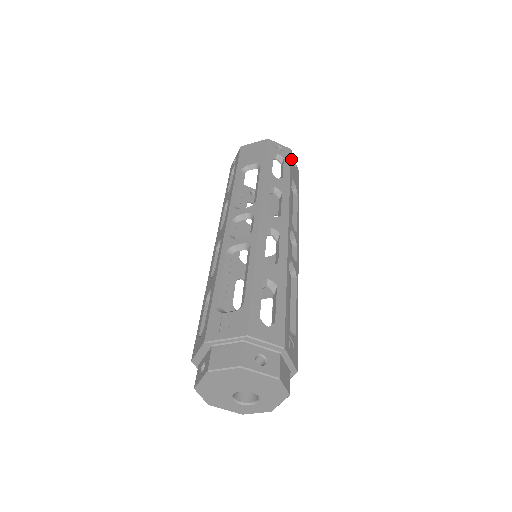
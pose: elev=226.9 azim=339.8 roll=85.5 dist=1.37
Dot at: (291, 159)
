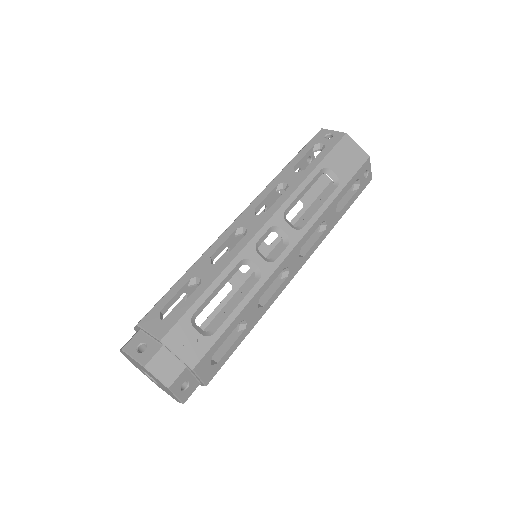
Dot at: (362, 190)
